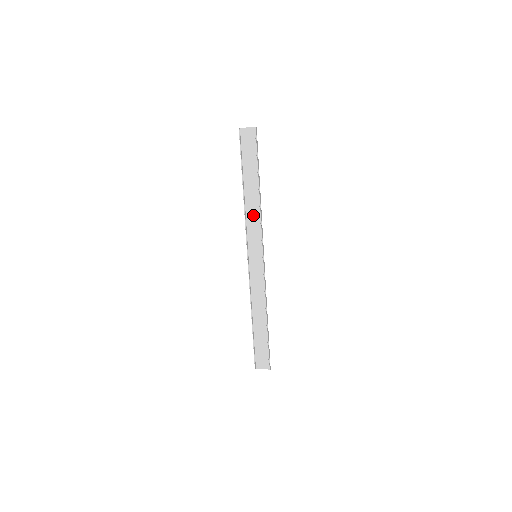
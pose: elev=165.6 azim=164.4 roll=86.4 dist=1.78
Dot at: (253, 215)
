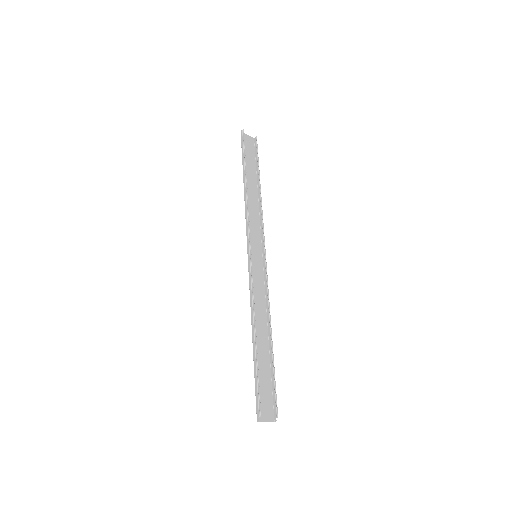
Dot at: (252, 212)
